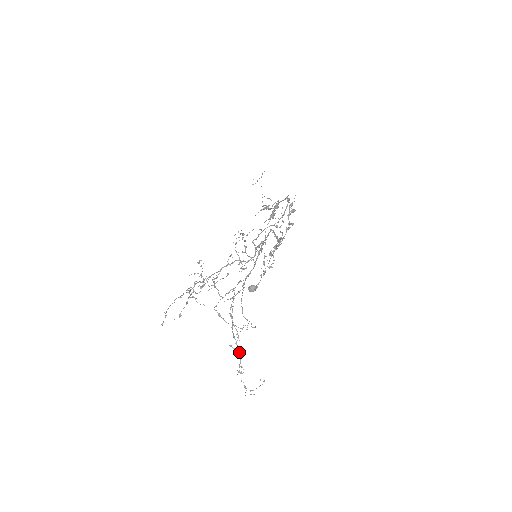
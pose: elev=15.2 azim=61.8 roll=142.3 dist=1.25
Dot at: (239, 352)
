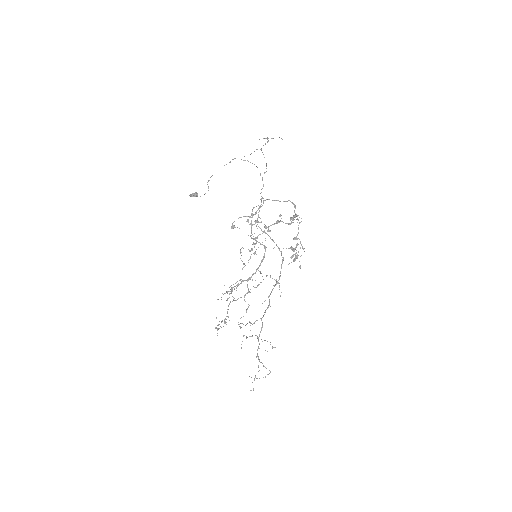
Dot at: occluded
